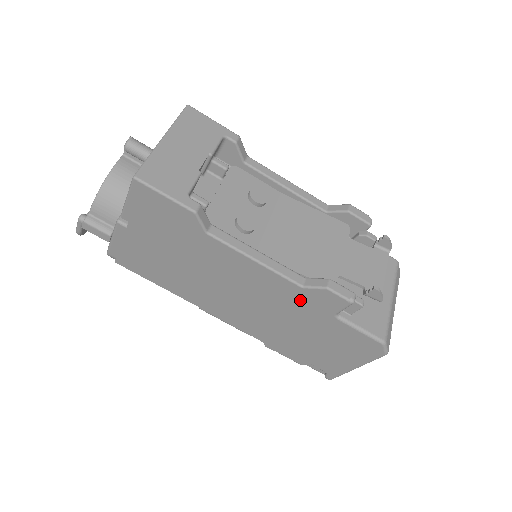
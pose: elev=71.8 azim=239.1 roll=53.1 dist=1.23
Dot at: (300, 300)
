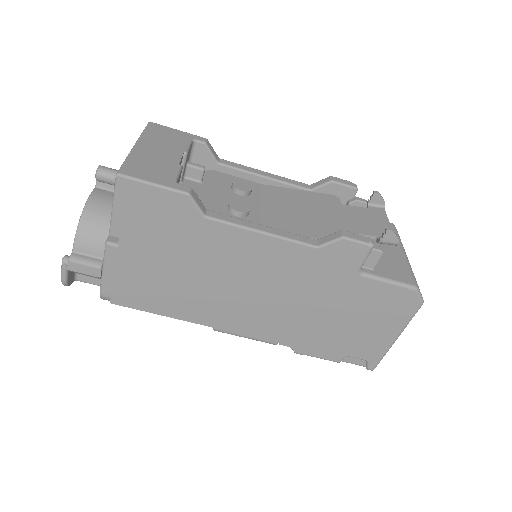
Dot at: (319, 267)
